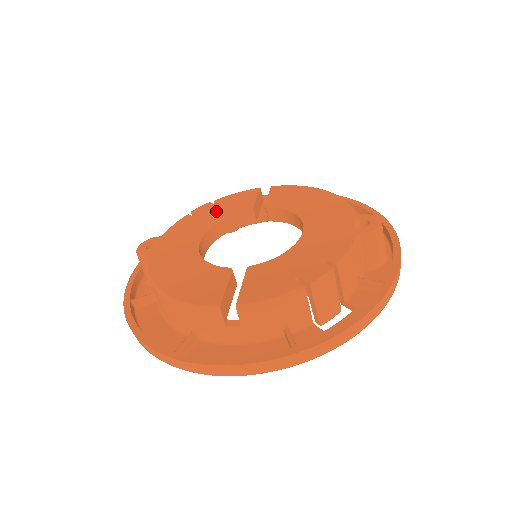
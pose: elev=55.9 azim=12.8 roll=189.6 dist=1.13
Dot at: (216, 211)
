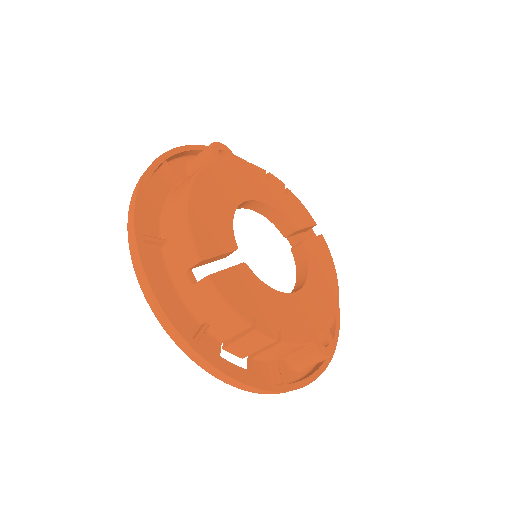
Dot at: (280, 197)
